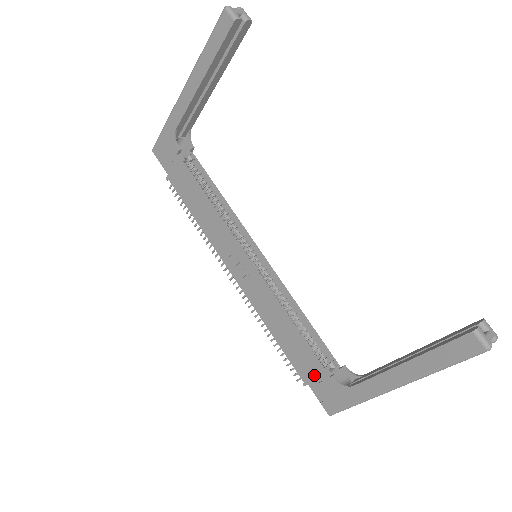
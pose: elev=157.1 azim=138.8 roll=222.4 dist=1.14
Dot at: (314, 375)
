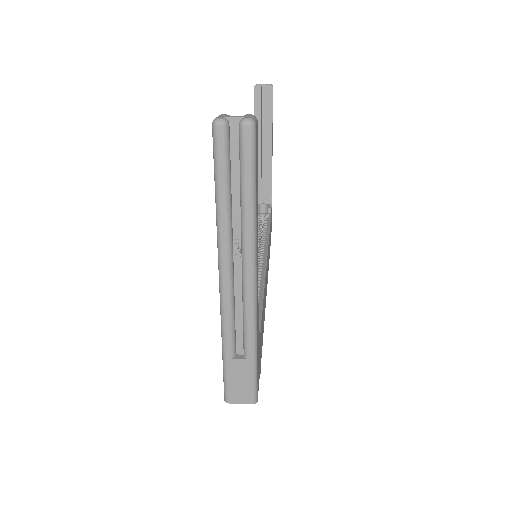
Dot at: occluded
